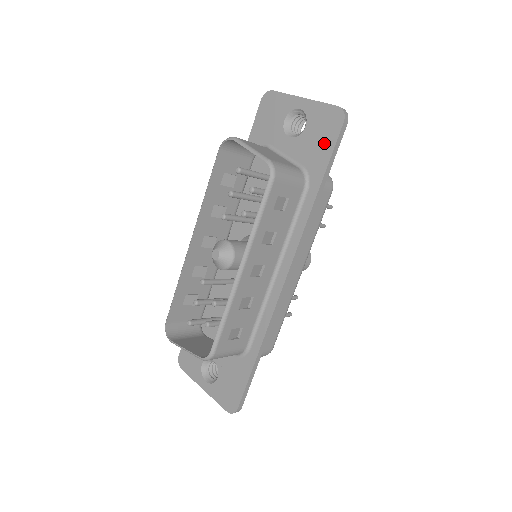
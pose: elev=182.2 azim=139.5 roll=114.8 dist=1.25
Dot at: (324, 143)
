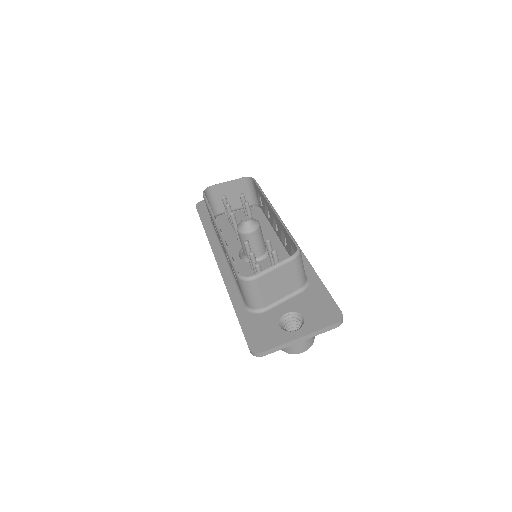
Dot at: occluded
